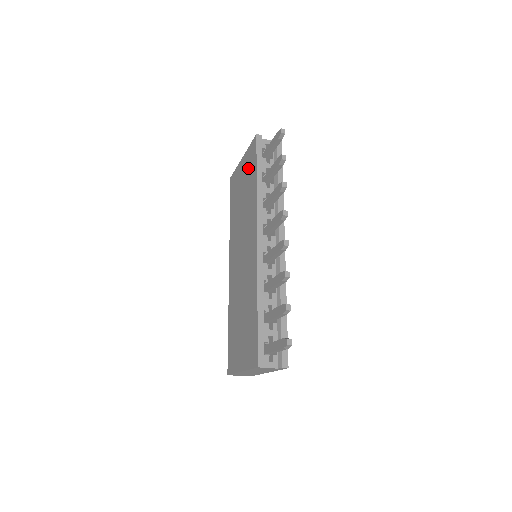
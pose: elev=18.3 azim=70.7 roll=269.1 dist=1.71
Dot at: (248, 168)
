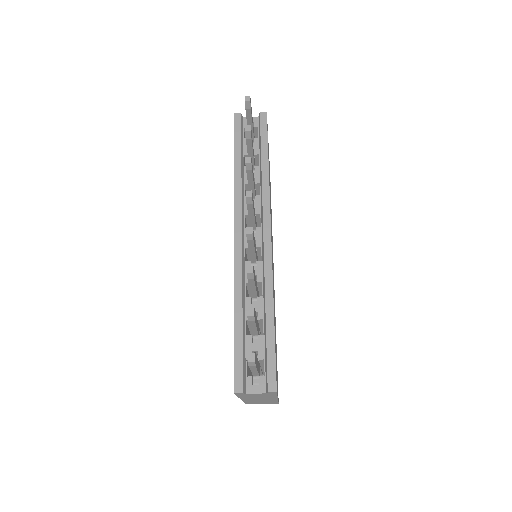
Dot at: occluded
